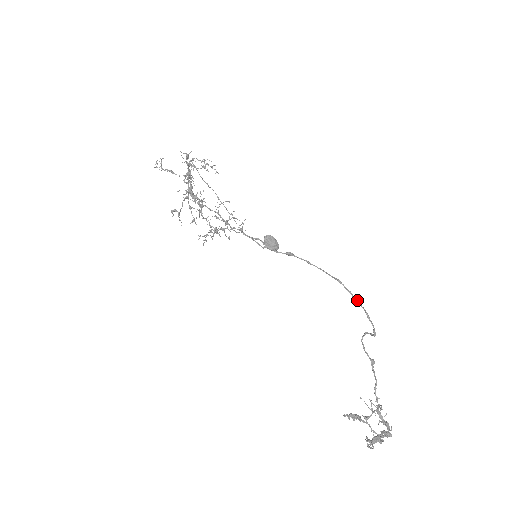
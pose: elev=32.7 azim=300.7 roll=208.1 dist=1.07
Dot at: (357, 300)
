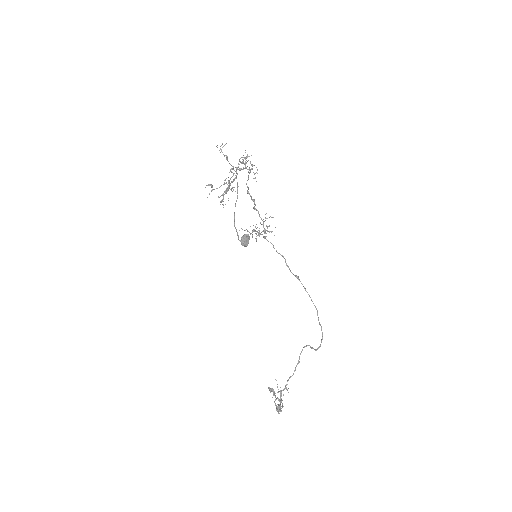
Dot at: (321, 327)
